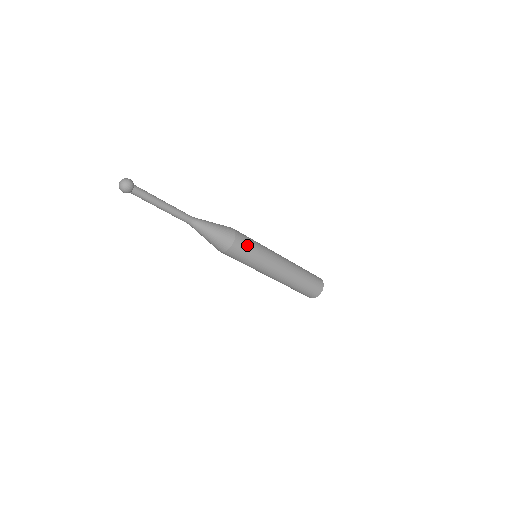
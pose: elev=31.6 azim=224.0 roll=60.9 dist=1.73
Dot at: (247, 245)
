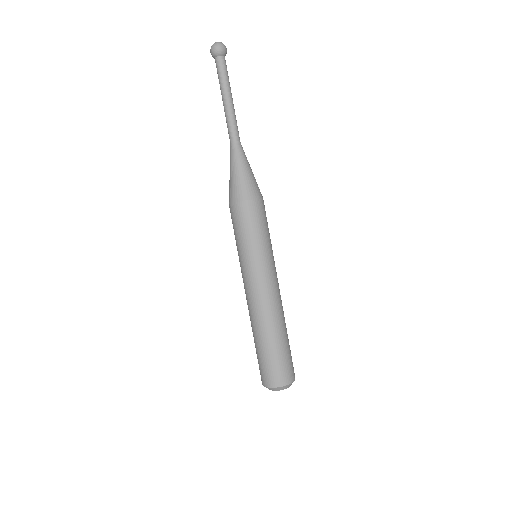
Dot at: (266, 220)
